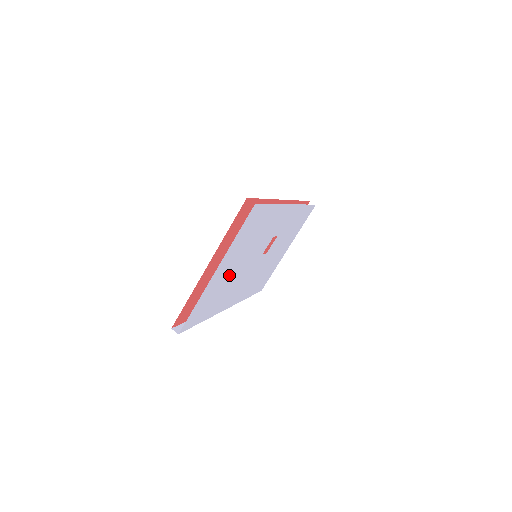
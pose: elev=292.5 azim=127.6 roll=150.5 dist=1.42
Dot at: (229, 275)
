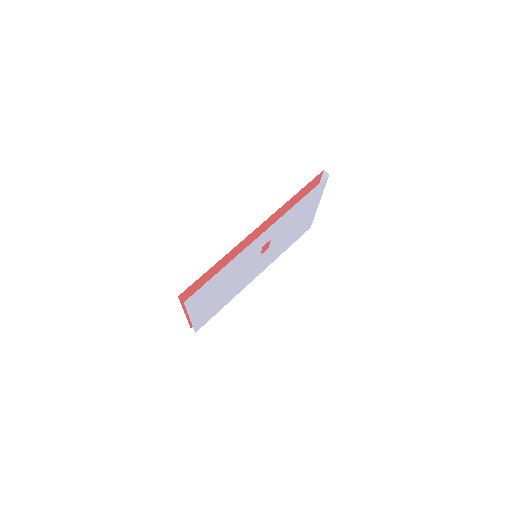
Dot at: (219, 297)
